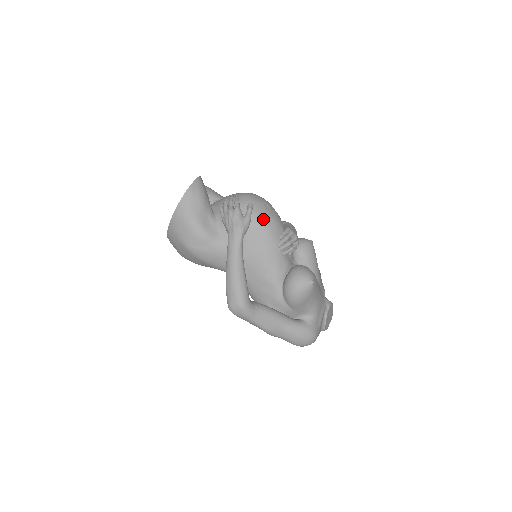
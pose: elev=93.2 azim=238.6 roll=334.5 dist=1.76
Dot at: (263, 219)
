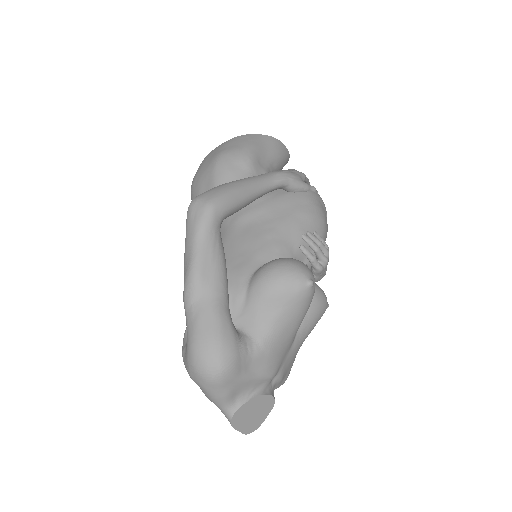
Dot at: (317, 204)
